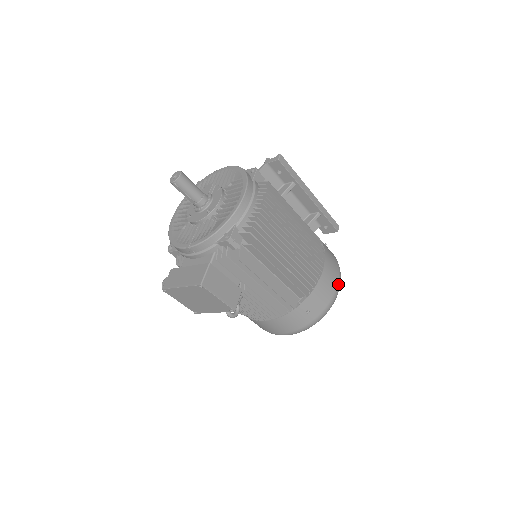
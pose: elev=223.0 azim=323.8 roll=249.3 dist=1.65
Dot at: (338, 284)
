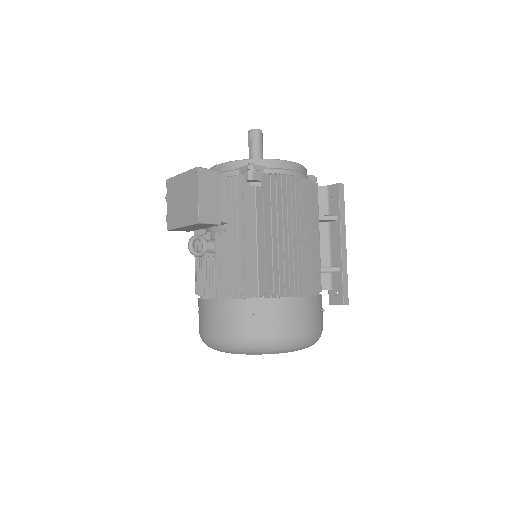
Dot at: (304, 333)
